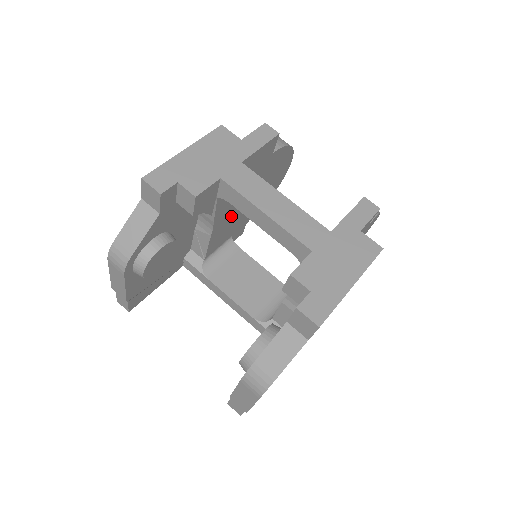
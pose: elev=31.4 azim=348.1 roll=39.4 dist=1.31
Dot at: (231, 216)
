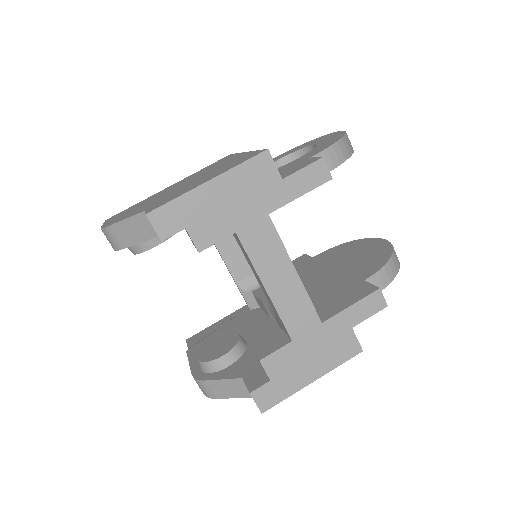
Dot at: occluded
